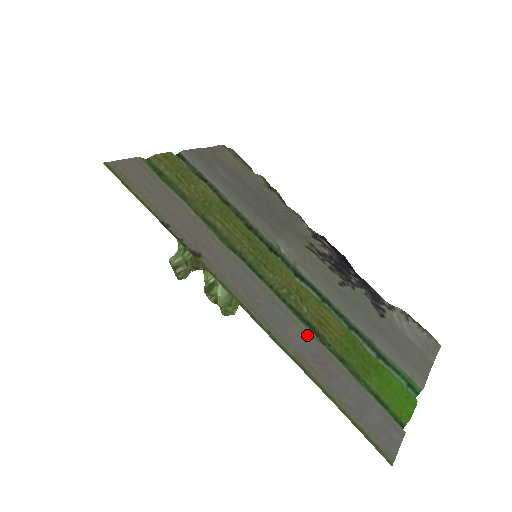
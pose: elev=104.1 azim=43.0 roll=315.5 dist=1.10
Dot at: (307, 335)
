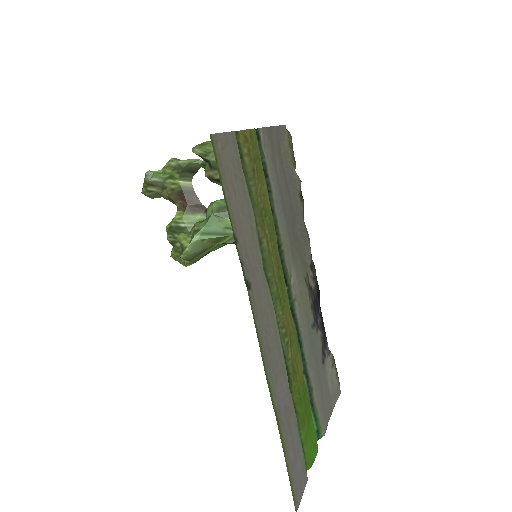
Dot at: (287, 386)
